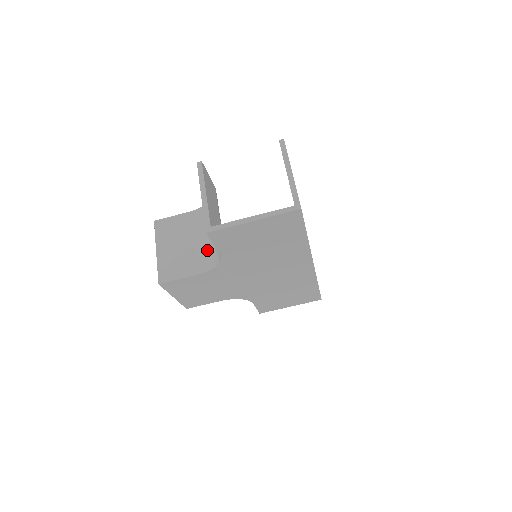
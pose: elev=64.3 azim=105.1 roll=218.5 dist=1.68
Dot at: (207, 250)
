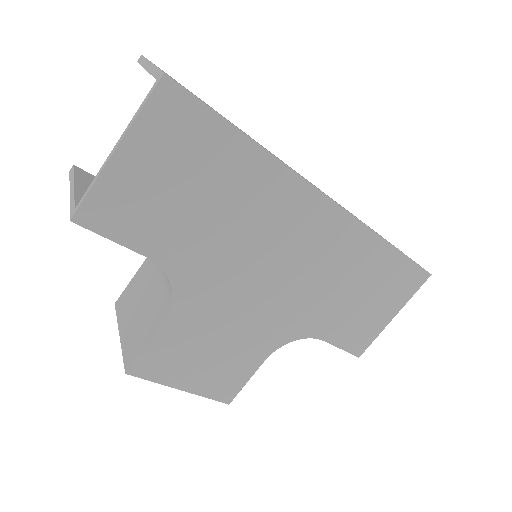
Dot at: (164, 282)
